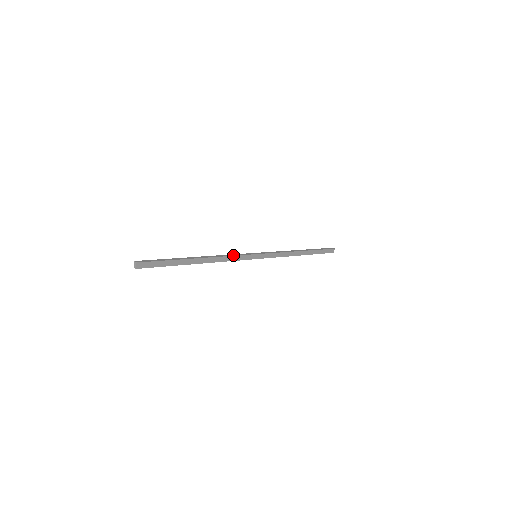
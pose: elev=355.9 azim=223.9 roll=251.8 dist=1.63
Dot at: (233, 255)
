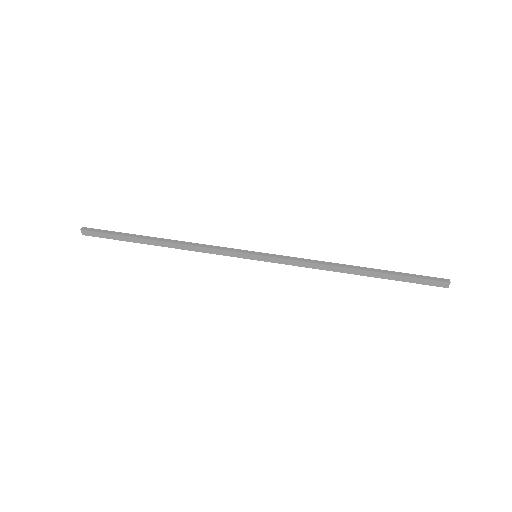
Dot at: (212, 247)
